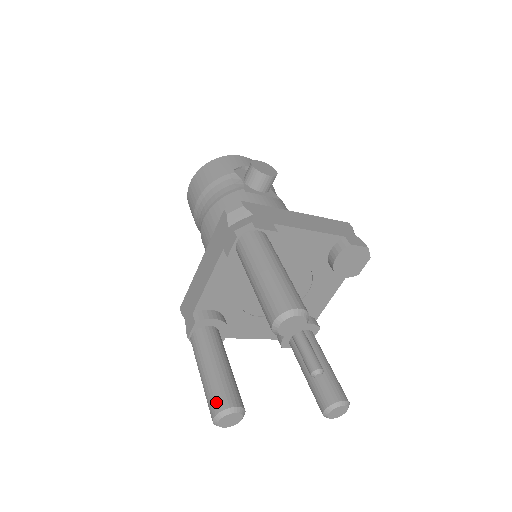
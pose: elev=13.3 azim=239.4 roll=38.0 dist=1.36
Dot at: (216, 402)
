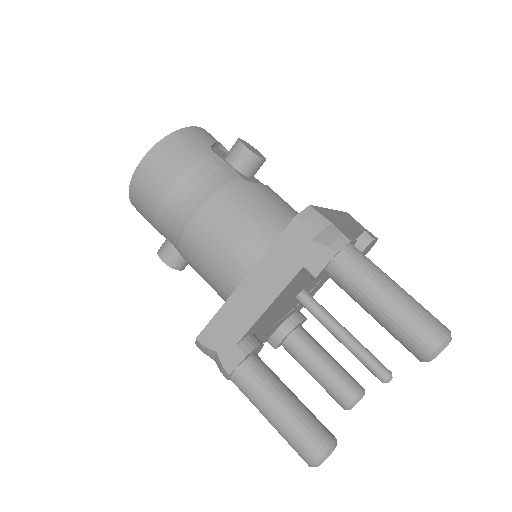
Dot at: (315, 443)
